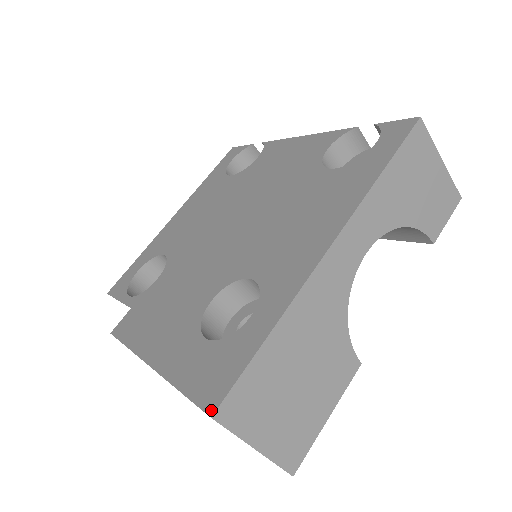
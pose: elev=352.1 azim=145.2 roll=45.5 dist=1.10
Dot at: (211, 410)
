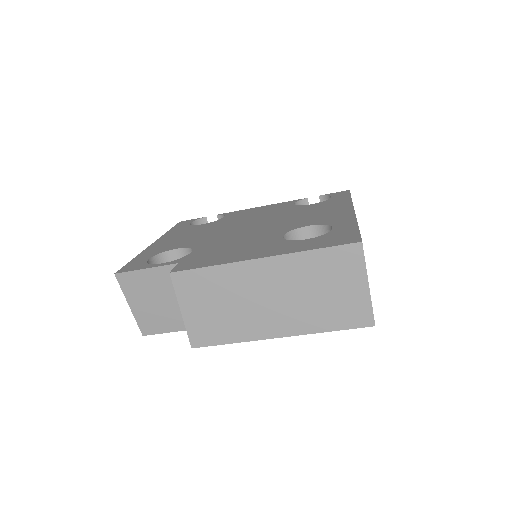
Dot at: (358, 241)
